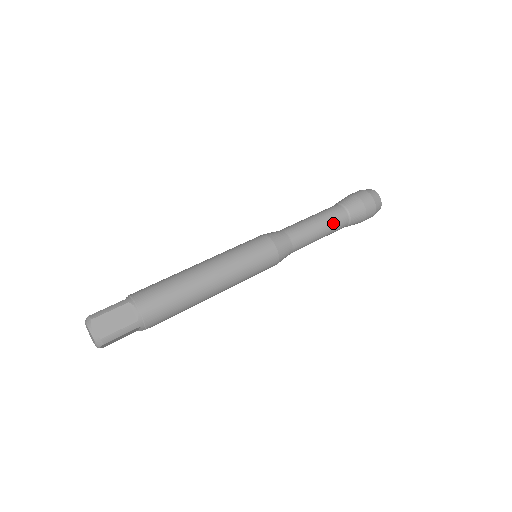
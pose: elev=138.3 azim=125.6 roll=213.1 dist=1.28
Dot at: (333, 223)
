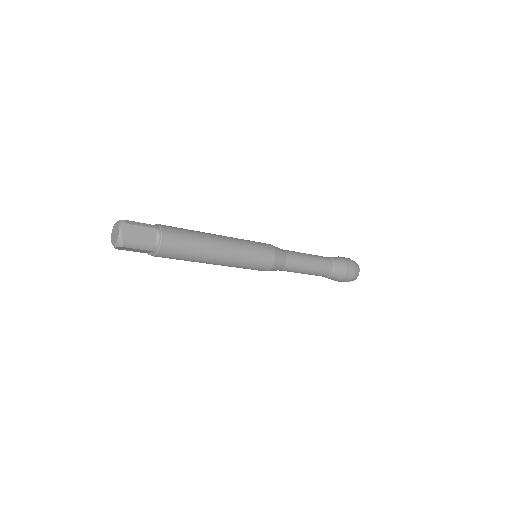
Dot at: (317, 256)
